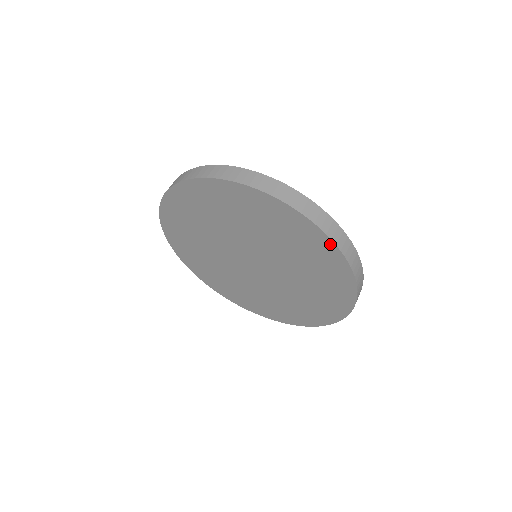
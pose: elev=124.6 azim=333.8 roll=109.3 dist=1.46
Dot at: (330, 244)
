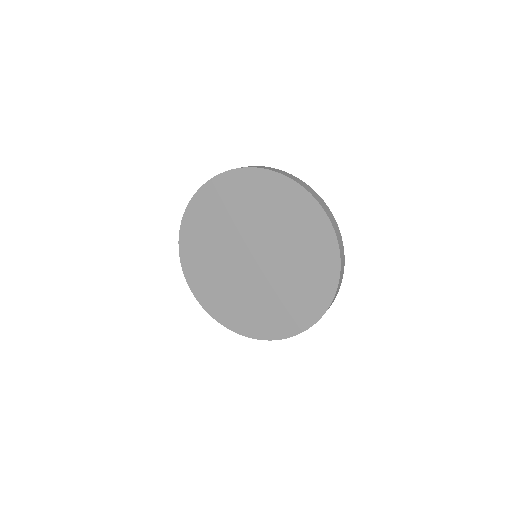
Dot at: (336, 257)
